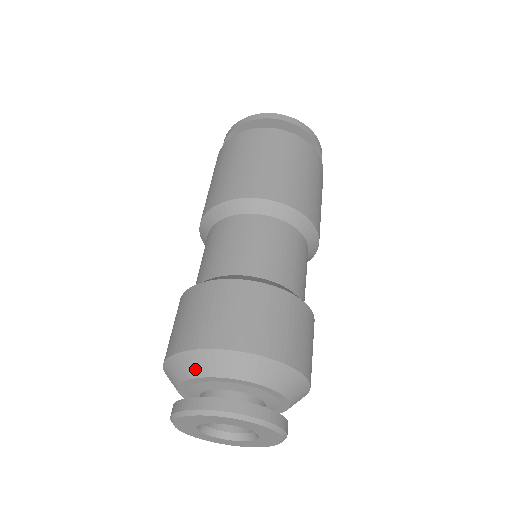
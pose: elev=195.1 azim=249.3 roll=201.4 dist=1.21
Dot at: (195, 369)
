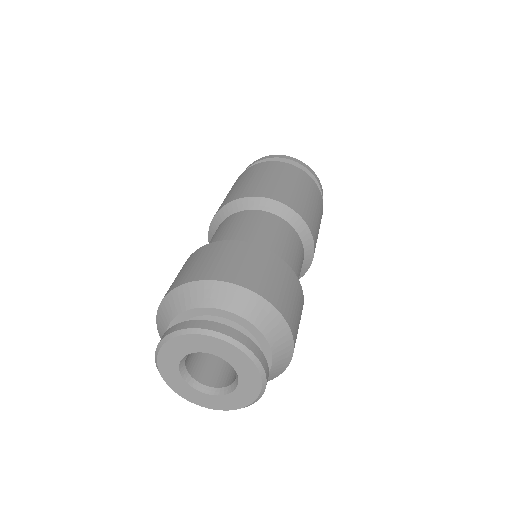
Dot at: (196, 299)
